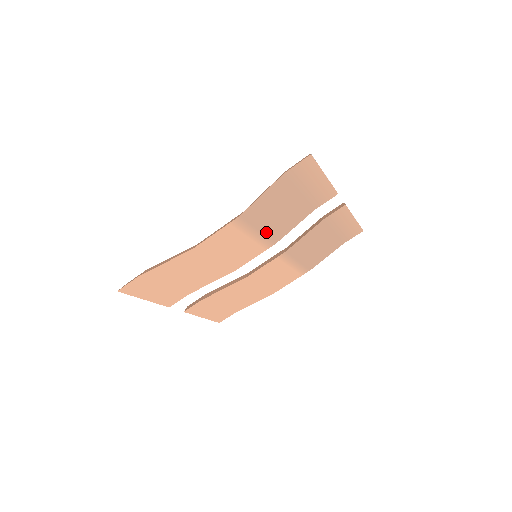
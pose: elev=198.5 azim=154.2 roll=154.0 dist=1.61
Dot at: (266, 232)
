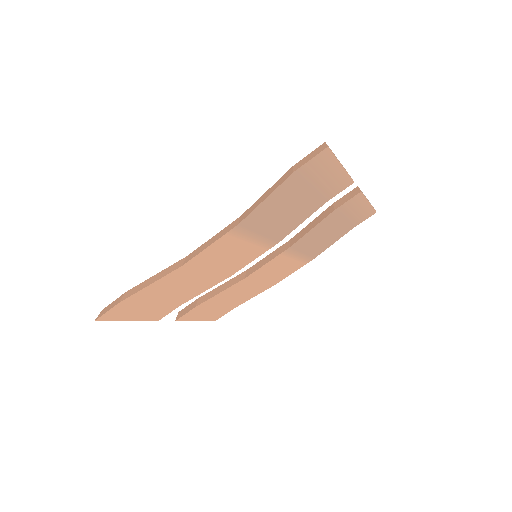
Dot at: (269, 234)
